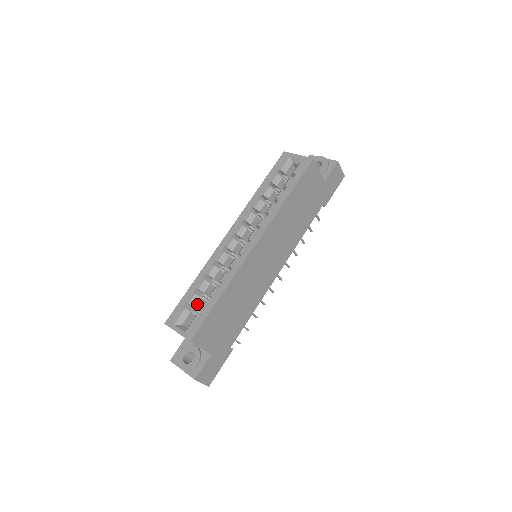
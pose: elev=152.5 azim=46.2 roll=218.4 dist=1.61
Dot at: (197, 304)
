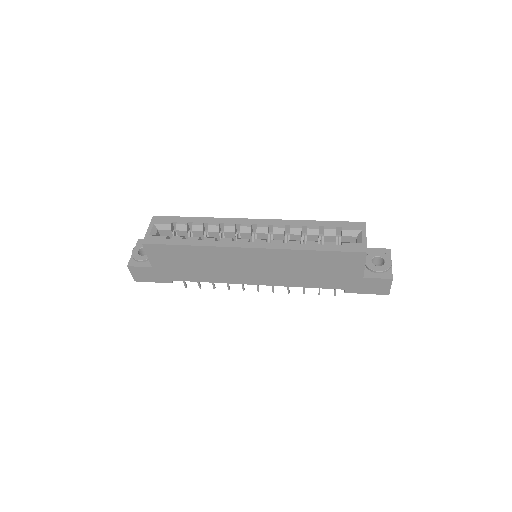
Dot at: (181, 231)
